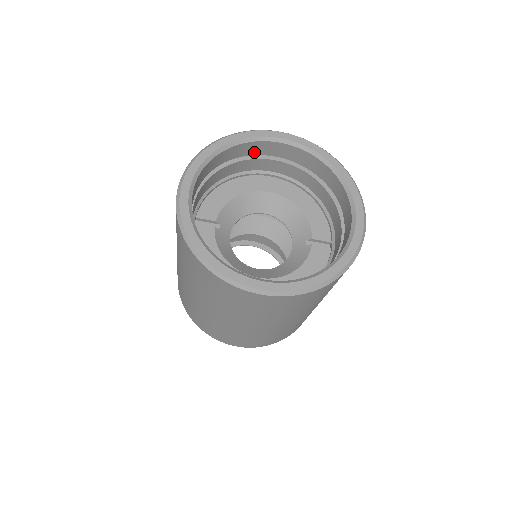
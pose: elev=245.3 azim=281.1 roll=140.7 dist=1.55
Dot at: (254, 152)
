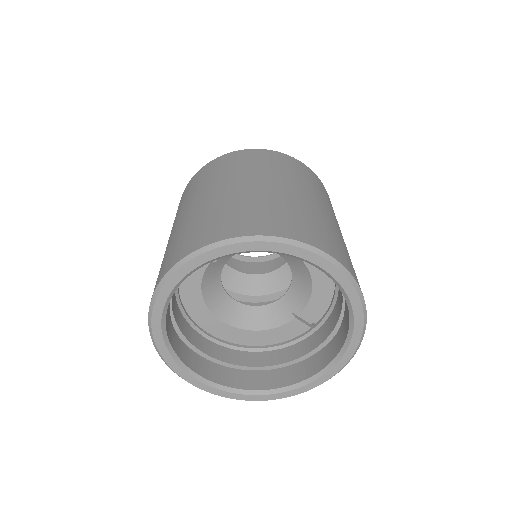
Dot at: occluded
